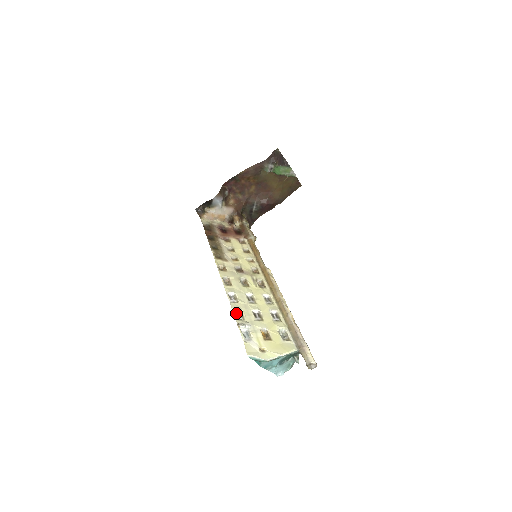
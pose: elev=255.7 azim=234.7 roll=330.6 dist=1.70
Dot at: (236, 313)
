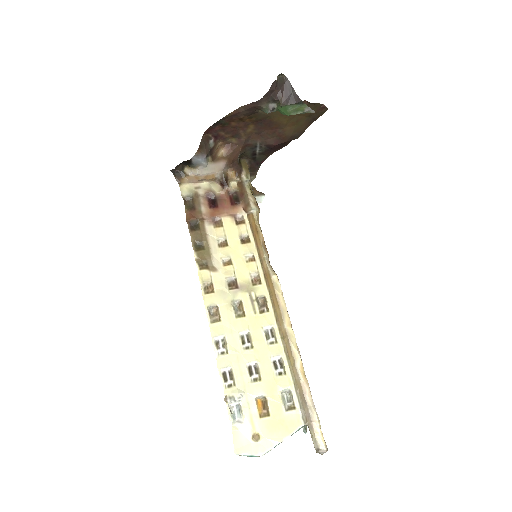
Dot at: (224, 374)
